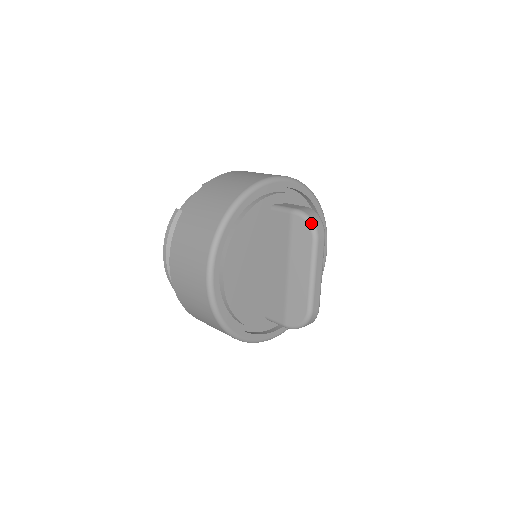
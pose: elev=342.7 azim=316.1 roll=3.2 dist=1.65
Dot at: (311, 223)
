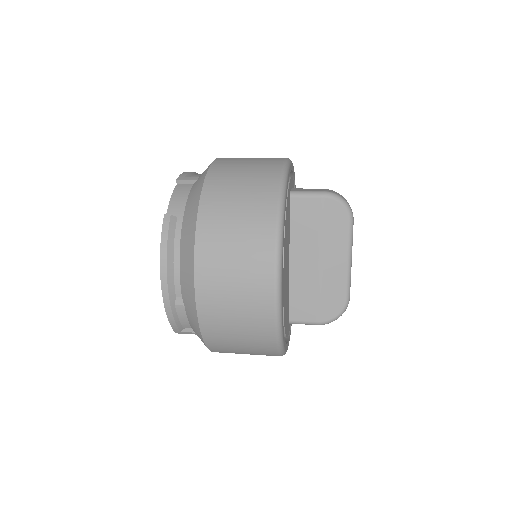
Dot at: (346, 204)
